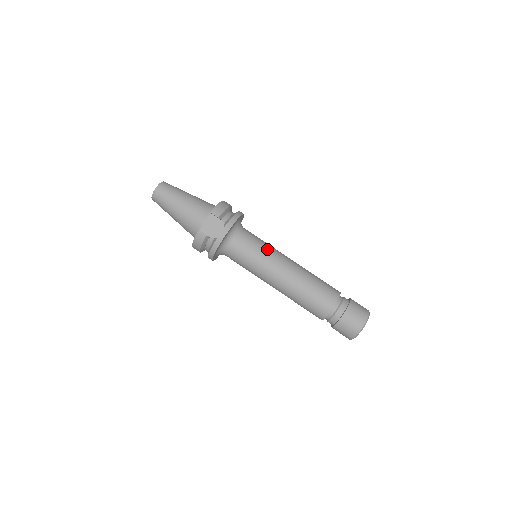
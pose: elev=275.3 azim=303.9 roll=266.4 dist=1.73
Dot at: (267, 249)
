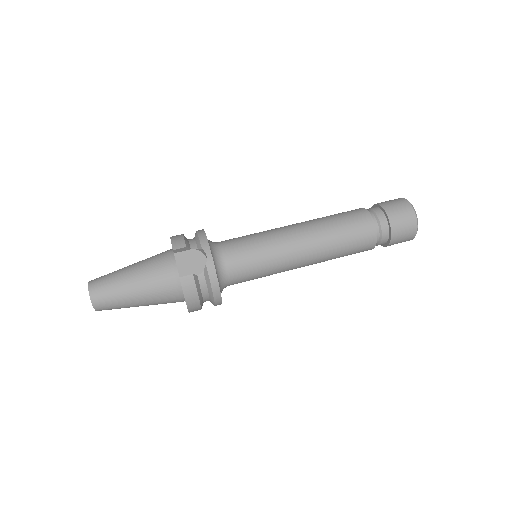
Dot at: (260, 234)
